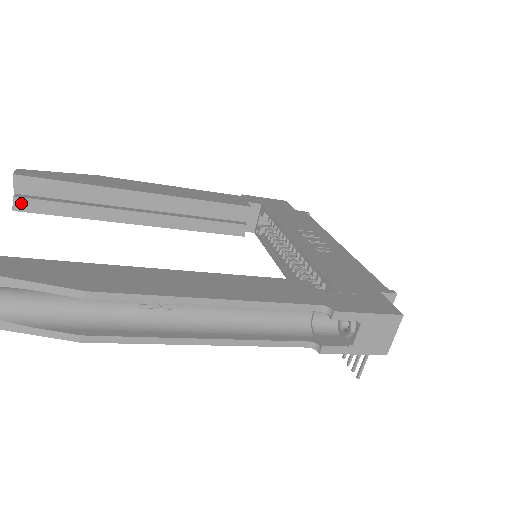
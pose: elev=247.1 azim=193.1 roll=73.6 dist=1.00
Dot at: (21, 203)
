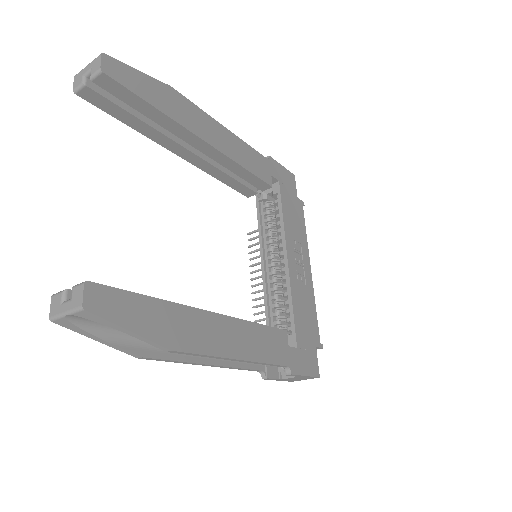
Dot at: (87, 92)
